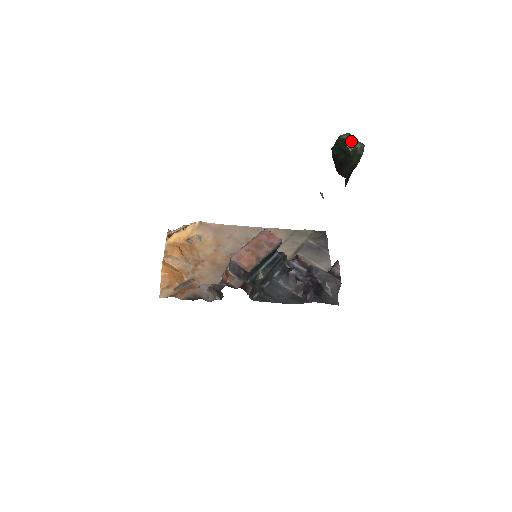
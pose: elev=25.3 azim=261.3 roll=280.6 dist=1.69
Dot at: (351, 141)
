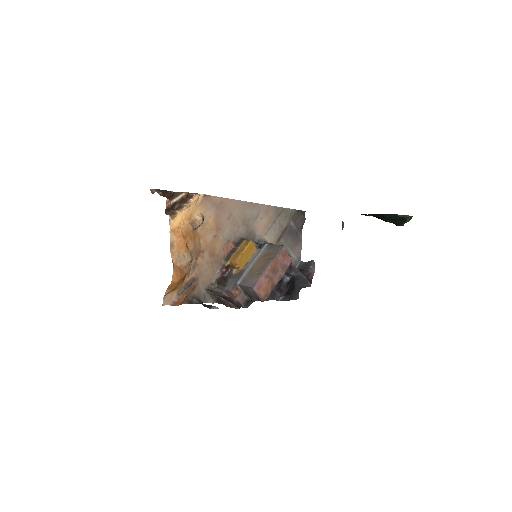
Dot at: occluded
